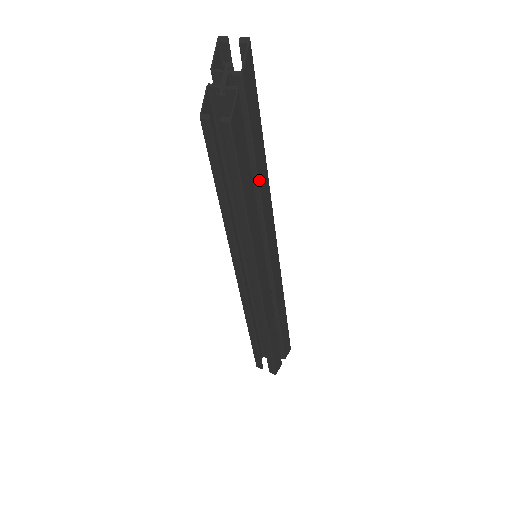
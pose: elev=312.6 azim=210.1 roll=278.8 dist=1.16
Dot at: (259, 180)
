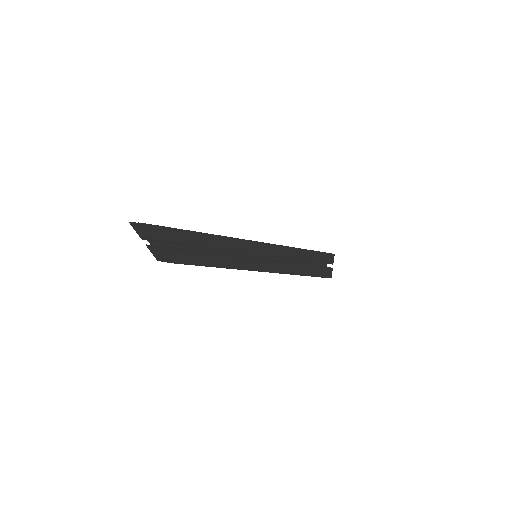
Dot at: (216, 247)
